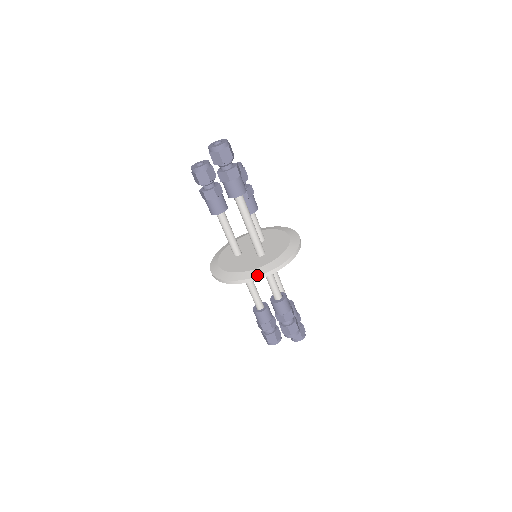
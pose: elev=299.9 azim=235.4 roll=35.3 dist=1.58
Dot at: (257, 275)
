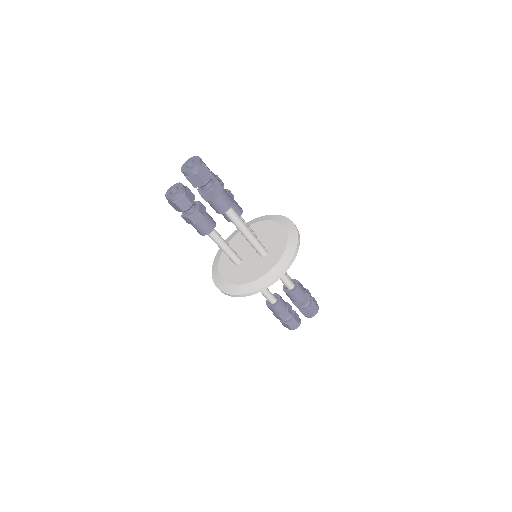
Dot at: (274, 278)
